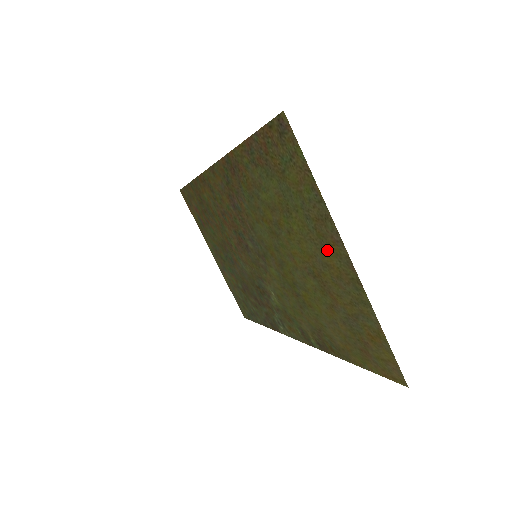
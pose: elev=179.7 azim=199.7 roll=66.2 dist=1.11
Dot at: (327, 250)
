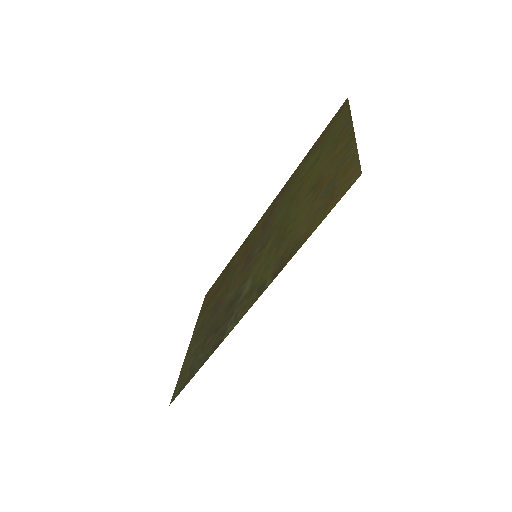
Dot at: (337, 147)
